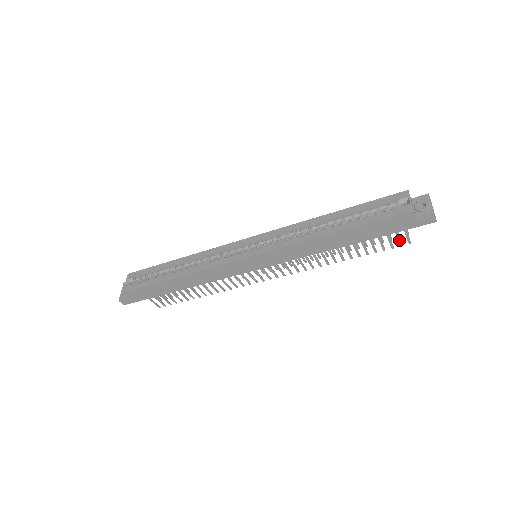
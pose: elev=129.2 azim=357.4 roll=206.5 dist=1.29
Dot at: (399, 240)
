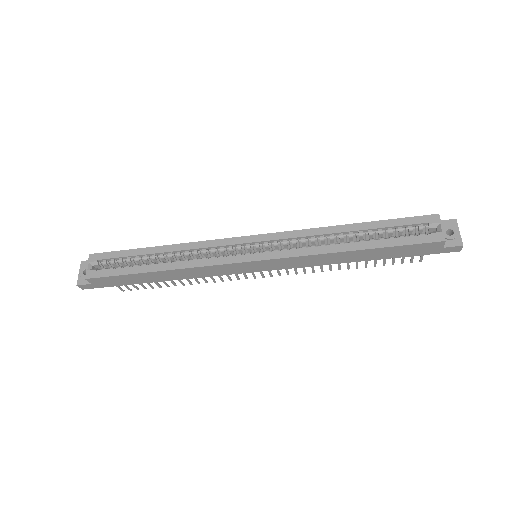
Dot at: (412, 258)
